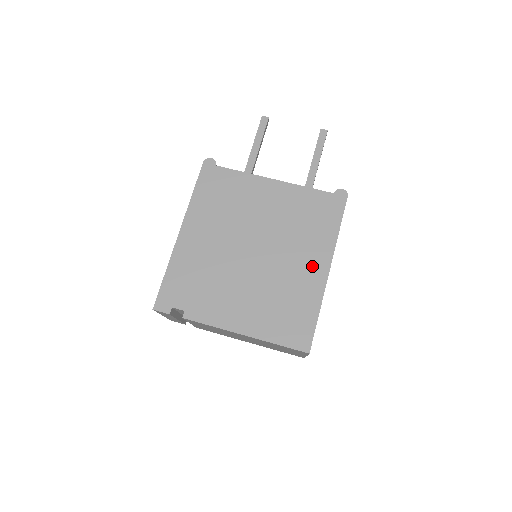
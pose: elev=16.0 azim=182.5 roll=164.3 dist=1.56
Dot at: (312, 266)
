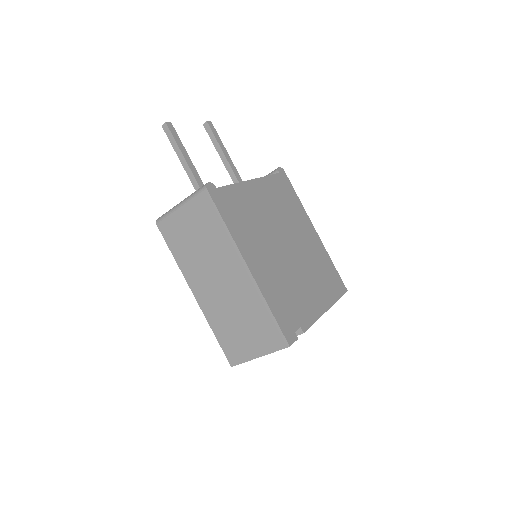
Dot at: (310, 234)
